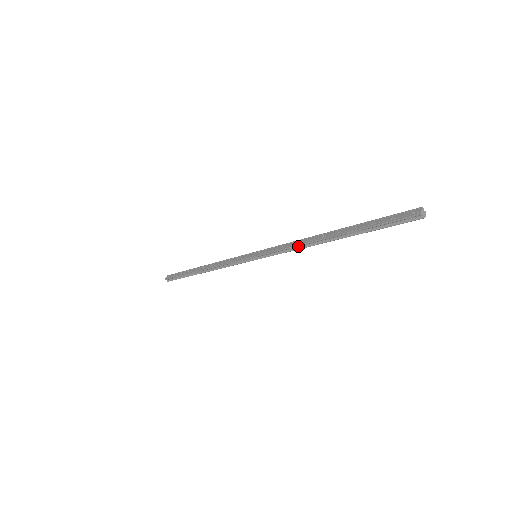
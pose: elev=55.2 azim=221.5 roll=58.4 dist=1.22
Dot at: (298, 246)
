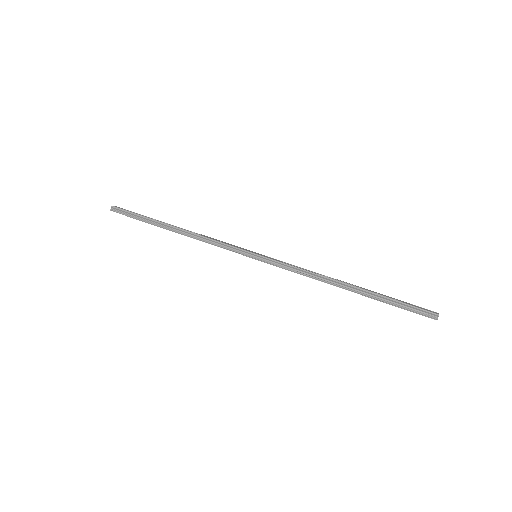
Dot at: (312, 274)
